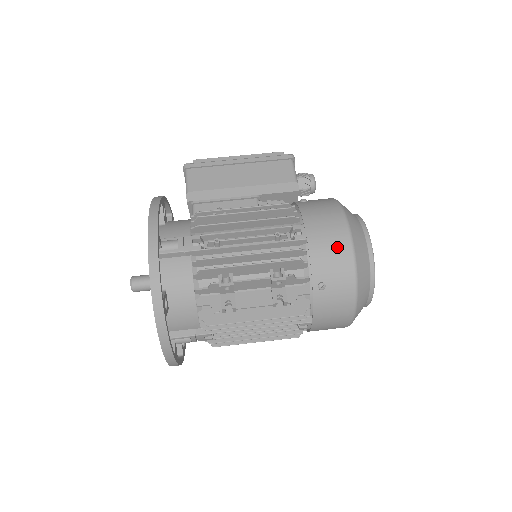
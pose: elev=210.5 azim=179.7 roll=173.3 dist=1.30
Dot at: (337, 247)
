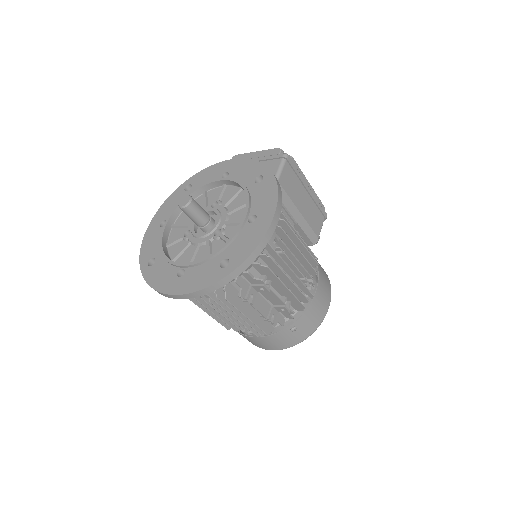
Dot at: (319, 314)
